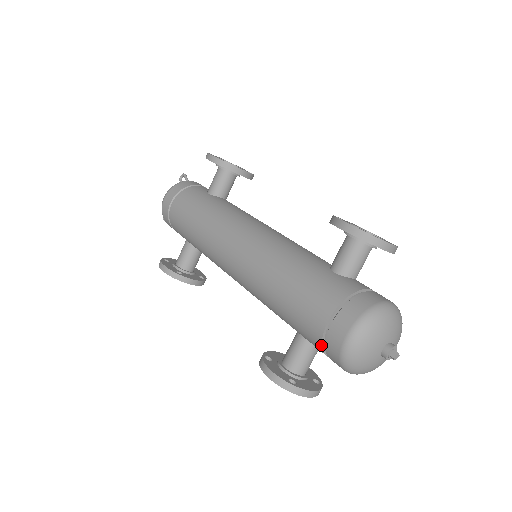
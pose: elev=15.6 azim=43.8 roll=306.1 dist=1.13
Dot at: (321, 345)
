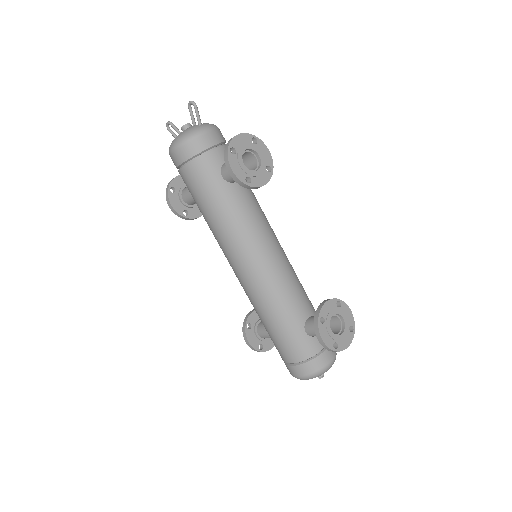
Dot at: (282, 359)
